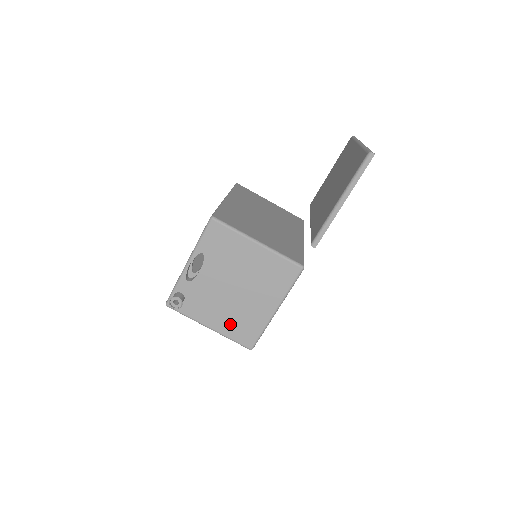
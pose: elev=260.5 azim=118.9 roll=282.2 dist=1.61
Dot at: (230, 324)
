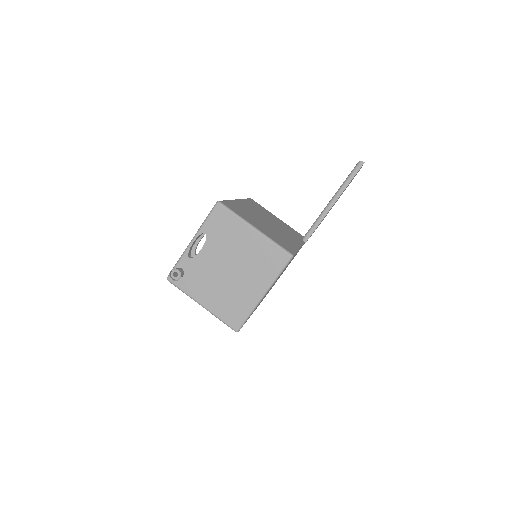
Dot at: (221, 304)
